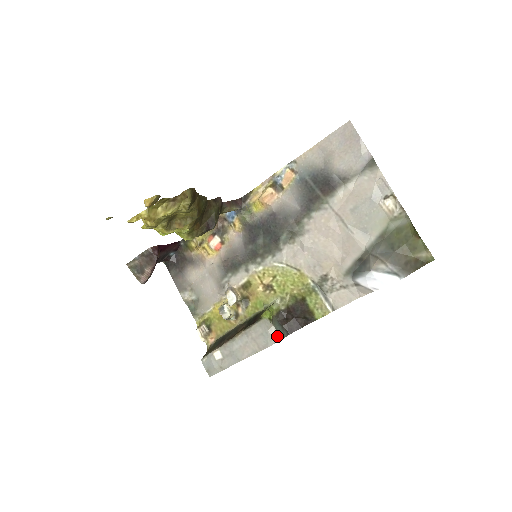
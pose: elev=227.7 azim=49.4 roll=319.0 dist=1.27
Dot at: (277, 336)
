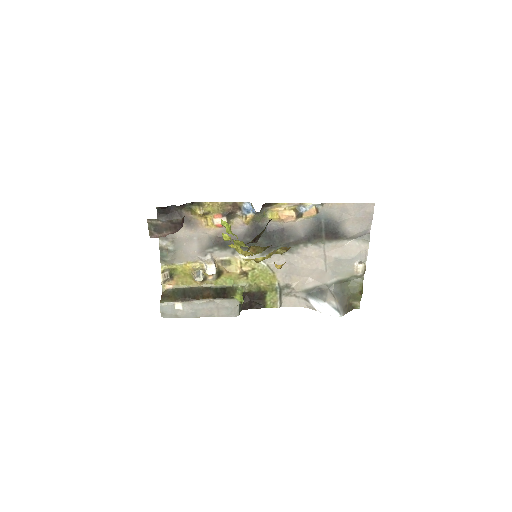
Dot at: (237, 313)
